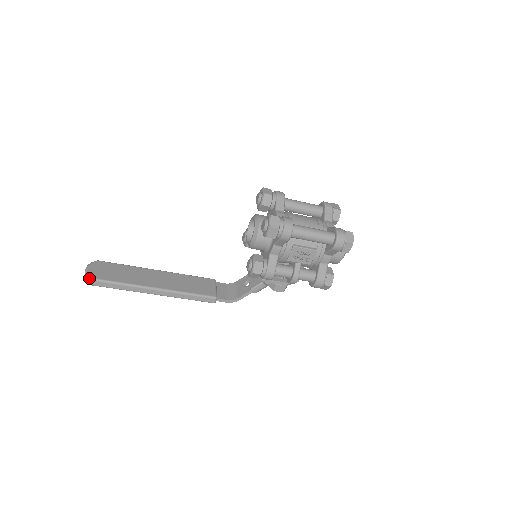
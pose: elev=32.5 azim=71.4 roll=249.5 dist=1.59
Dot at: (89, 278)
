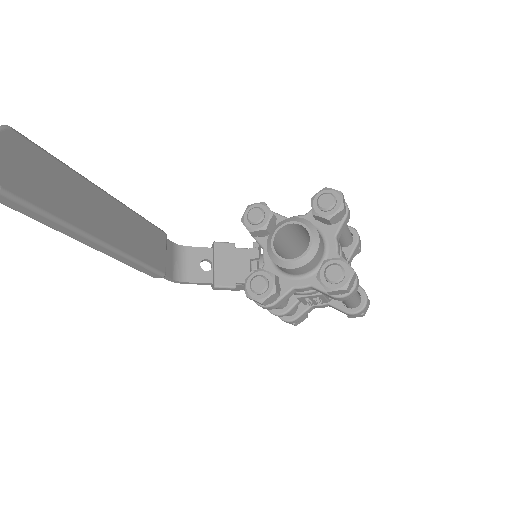
Dot at: out of frame
